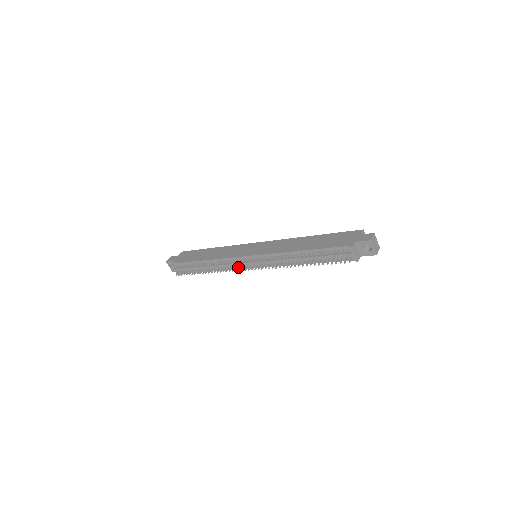
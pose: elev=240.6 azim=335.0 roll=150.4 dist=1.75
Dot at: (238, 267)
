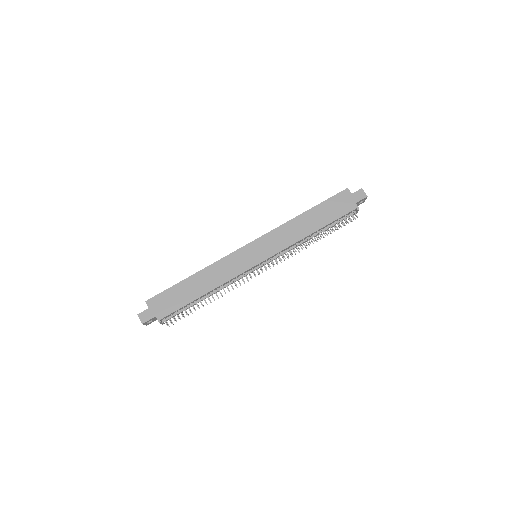
Dot at: (245, 276)
